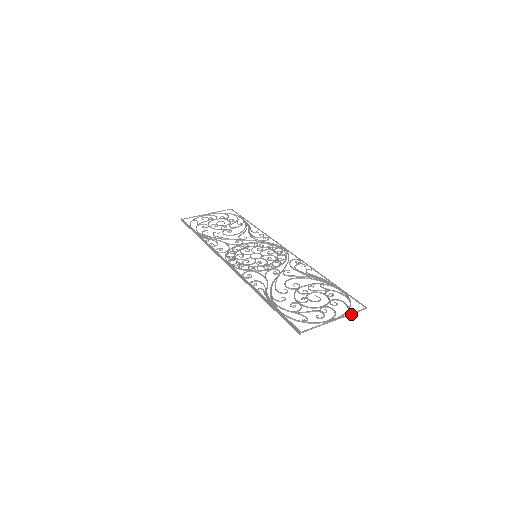
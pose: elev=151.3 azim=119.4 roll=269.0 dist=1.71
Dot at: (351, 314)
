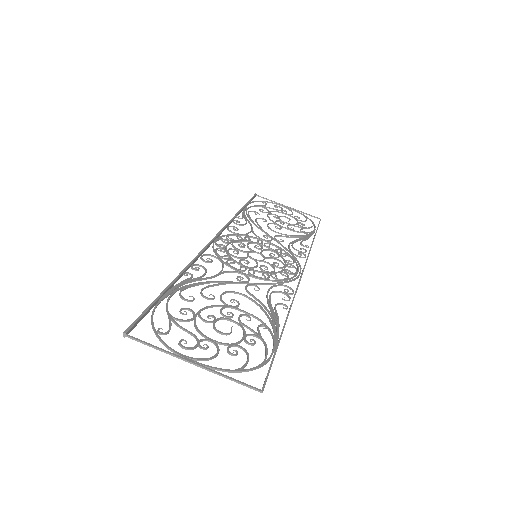
Dot at: (227, 377)
